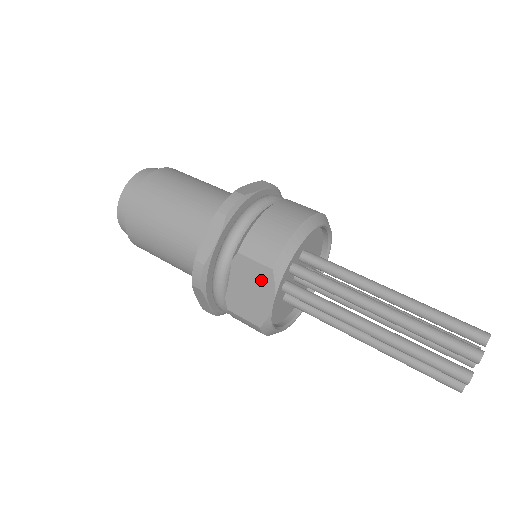
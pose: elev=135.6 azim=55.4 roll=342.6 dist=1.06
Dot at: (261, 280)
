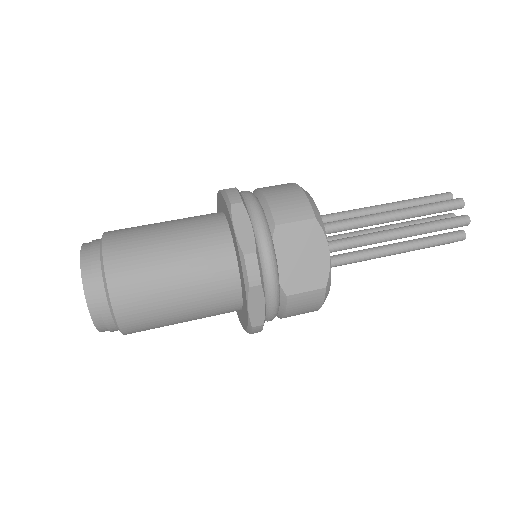
Dot at: (309, 237)
